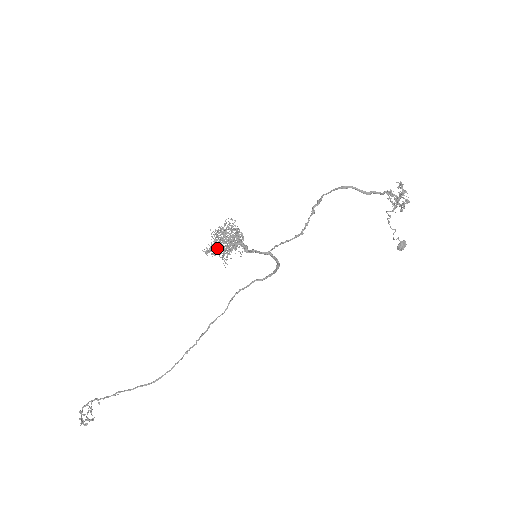
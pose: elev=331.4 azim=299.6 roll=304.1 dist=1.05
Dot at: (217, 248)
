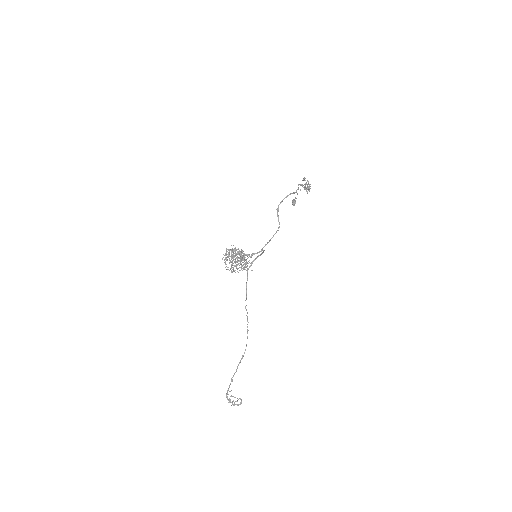
Dot at: occluded
